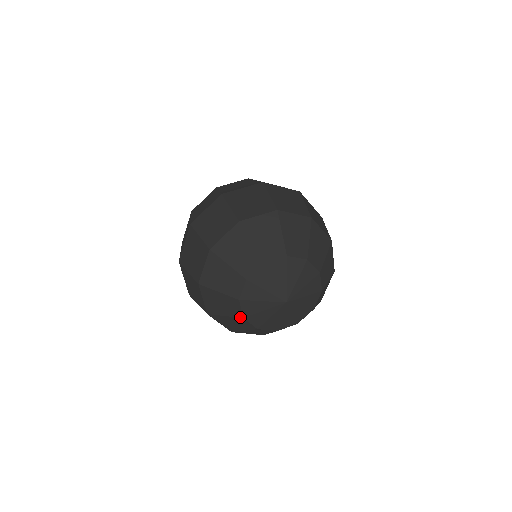
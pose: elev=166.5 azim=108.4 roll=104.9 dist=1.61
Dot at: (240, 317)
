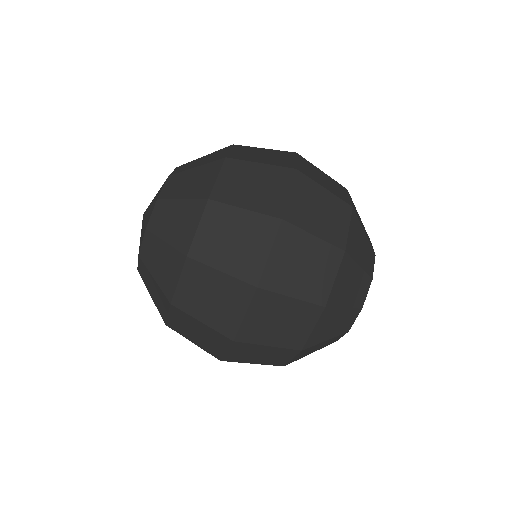
Dot at: occluded
